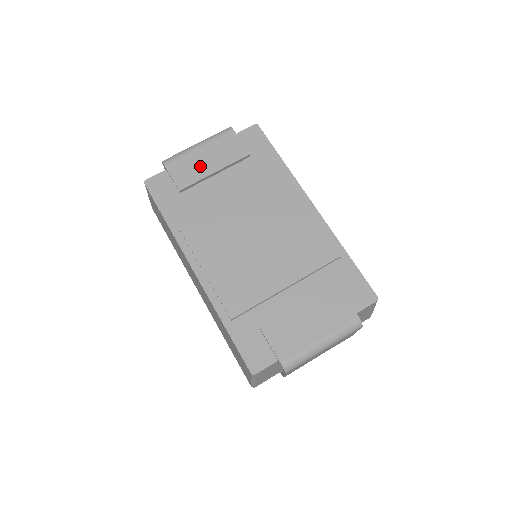
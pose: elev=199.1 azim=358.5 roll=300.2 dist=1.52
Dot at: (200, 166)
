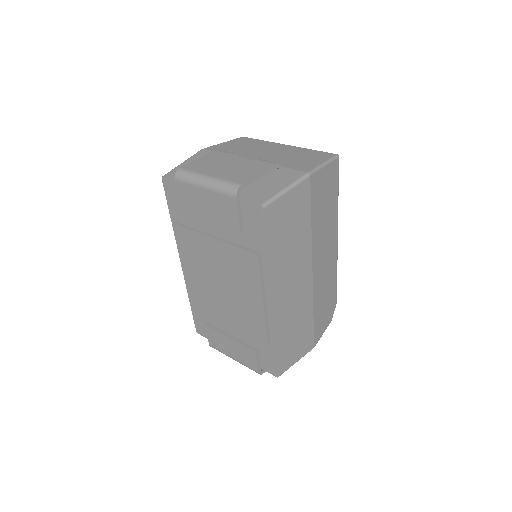
Dot at: (200, 205)
